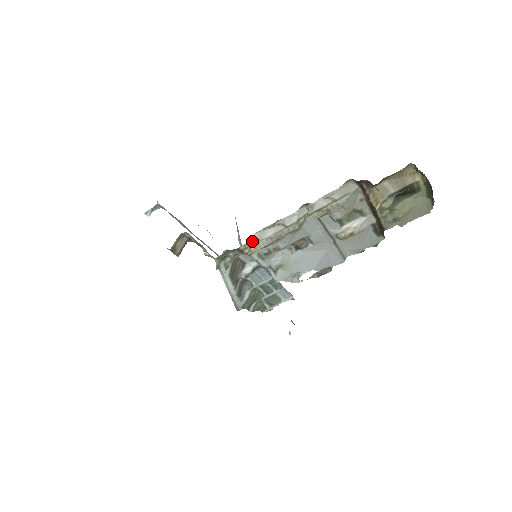
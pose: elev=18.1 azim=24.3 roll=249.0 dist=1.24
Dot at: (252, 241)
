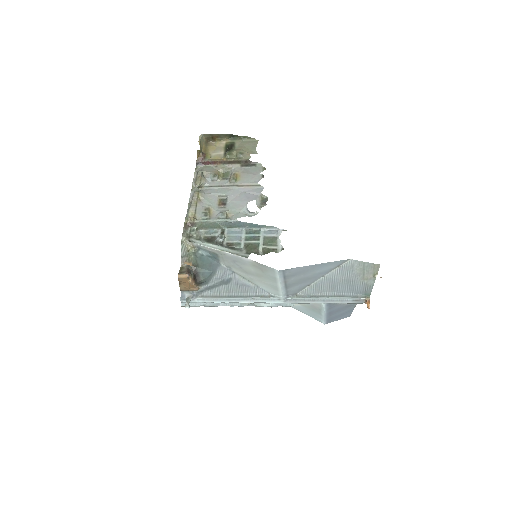
Dot at: (187, 215)
